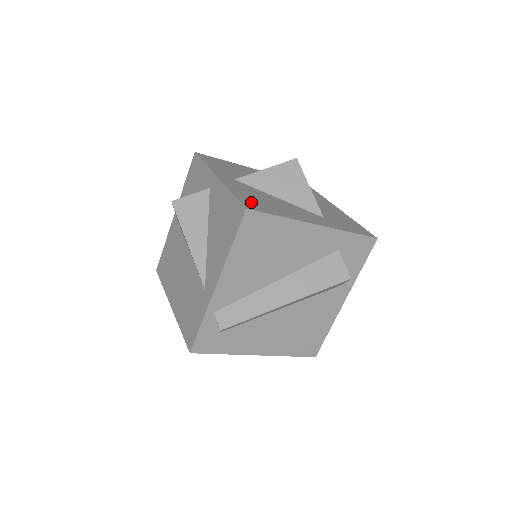
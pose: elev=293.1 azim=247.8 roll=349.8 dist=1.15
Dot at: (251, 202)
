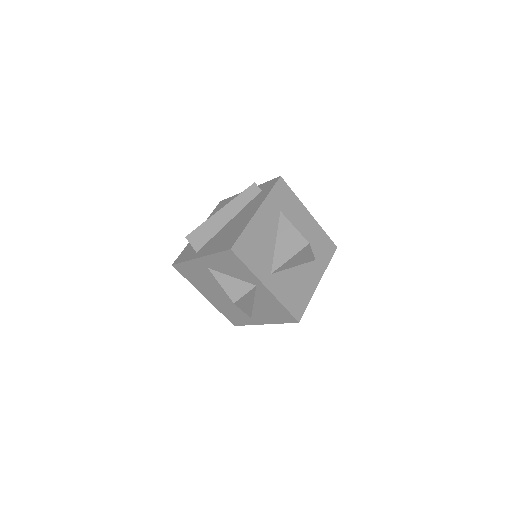
Dot at: (295, 306)
